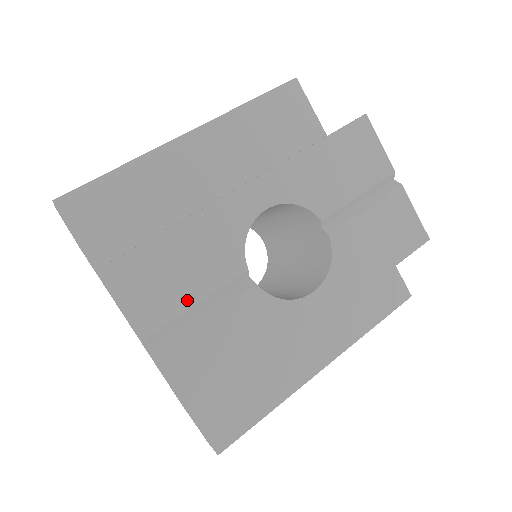
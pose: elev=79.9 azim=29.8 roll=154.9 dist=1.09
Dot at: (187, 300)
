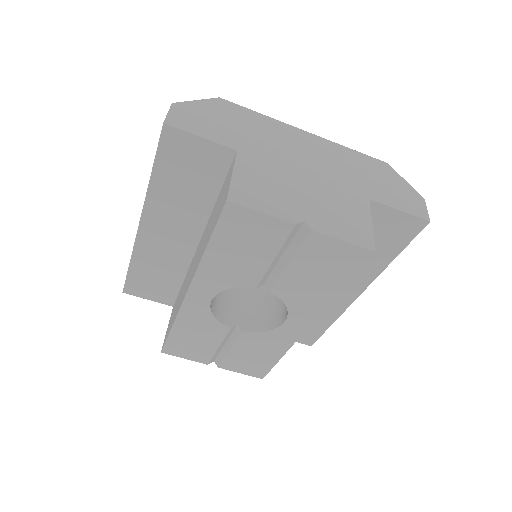
Dot at: (211, 349)
